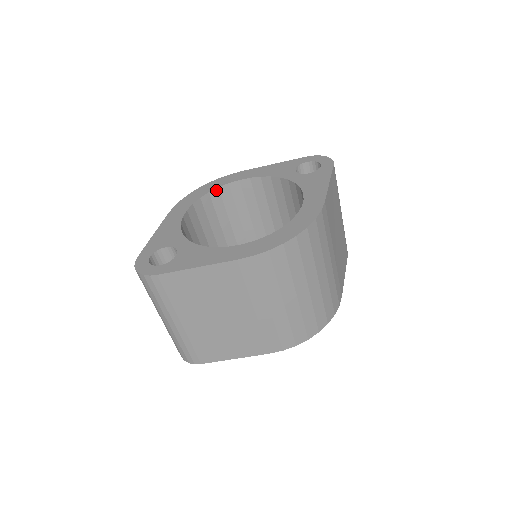
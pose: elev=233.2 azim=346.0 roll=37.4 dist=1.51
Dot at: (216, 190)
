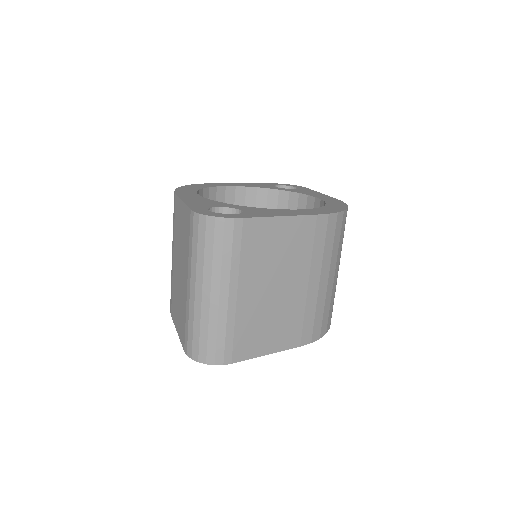
Dot at: (207, 189)
